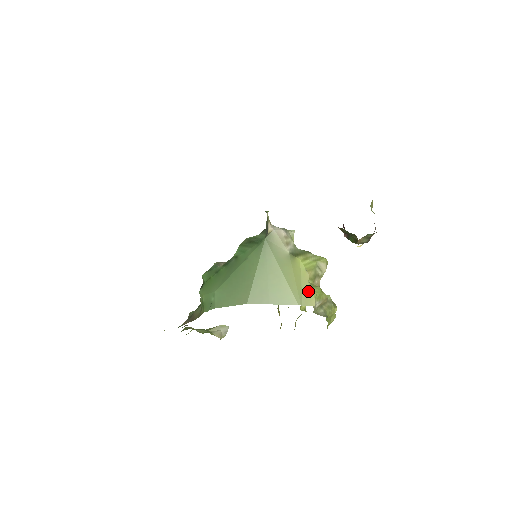
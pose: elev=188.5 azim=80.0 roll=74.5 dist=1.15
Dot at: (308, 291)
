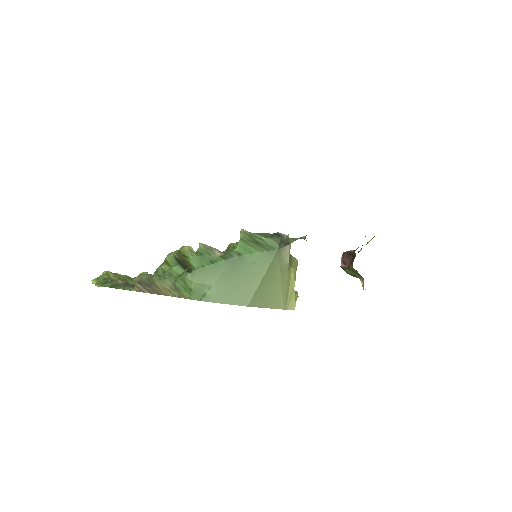
Dot at: (292, 297)
